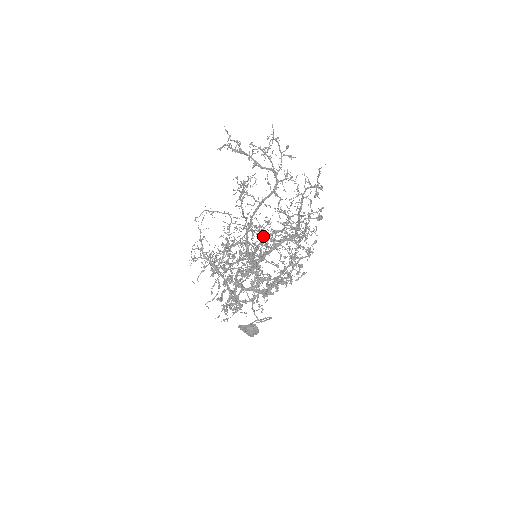
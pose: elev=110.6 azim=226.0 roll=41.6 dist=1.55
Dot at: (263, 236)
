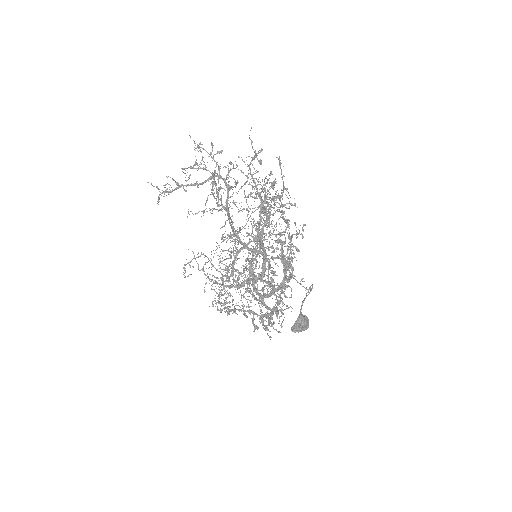
Dot at: occluded
